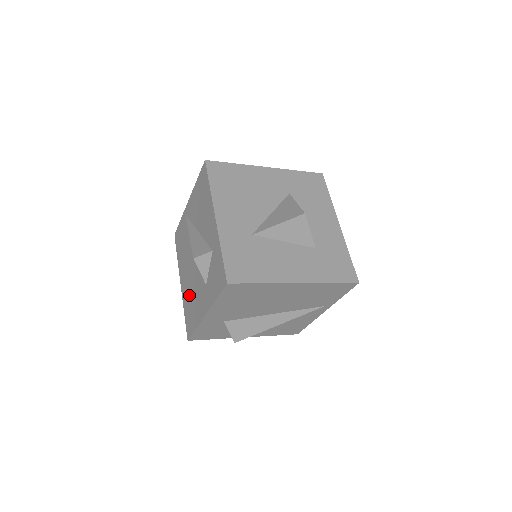
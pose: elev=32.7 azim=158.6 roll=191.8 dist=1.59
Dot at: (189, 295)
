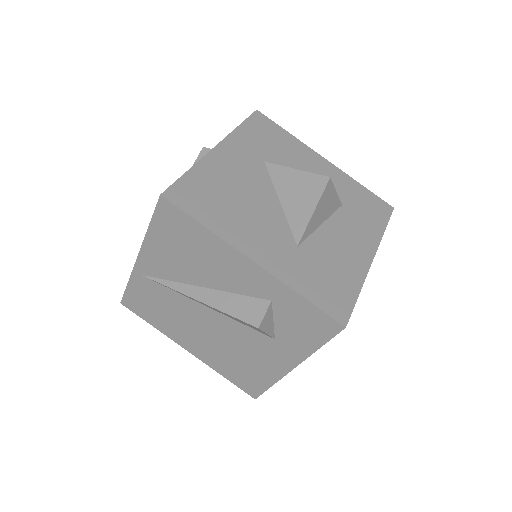
Dot at: (226, 358)
